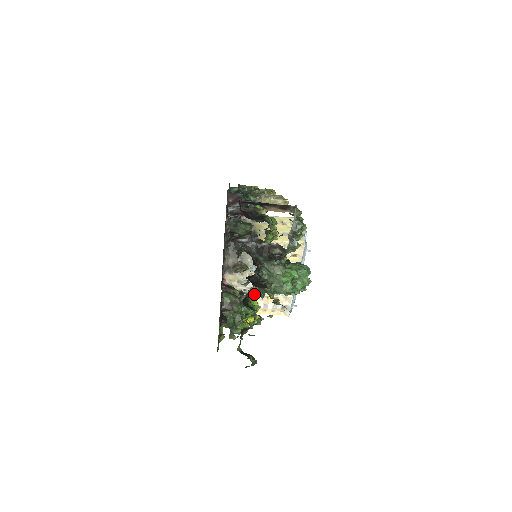
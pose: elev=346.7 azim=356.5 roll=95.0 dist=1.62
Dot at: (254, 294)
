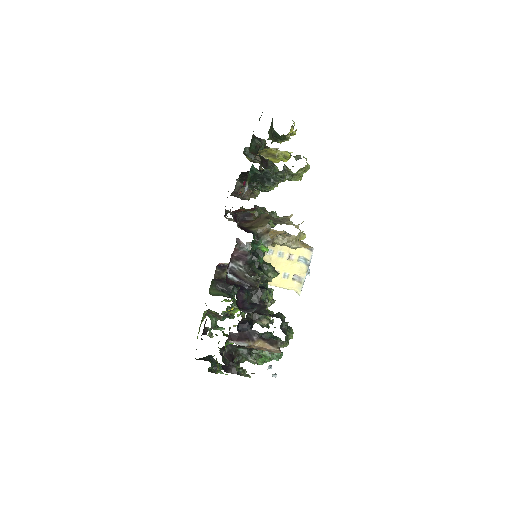
Dot at: occluded
